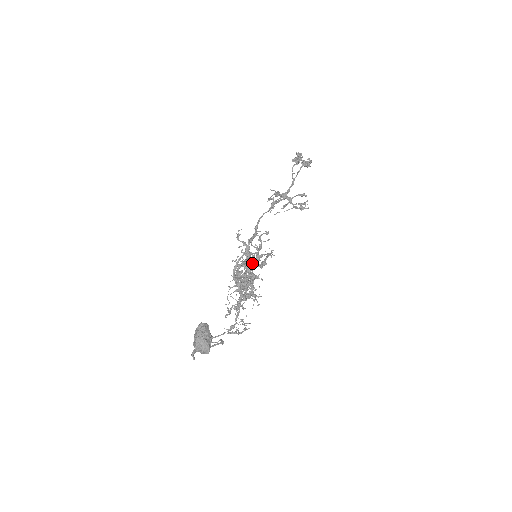
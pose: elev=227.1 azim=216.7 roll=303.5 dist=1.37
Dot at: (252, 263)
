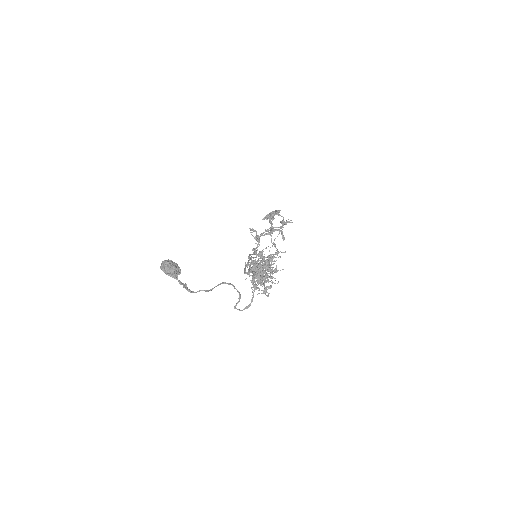
Dot at: occluded
